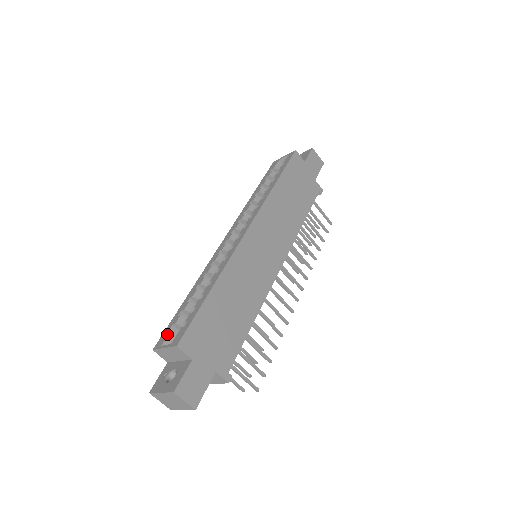
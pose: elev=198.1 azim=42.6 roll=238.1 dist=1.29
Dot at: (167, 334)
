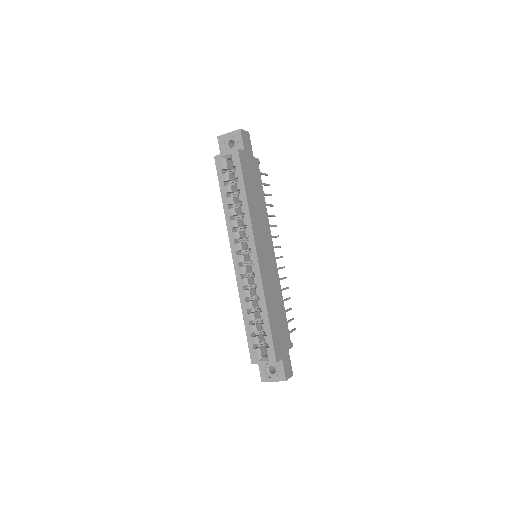
Dot at: (255, 353)
